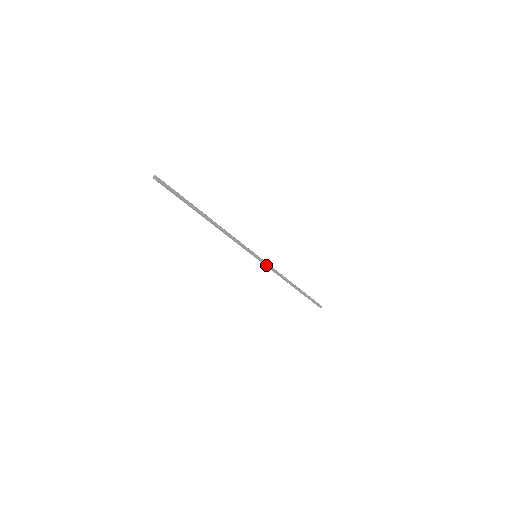
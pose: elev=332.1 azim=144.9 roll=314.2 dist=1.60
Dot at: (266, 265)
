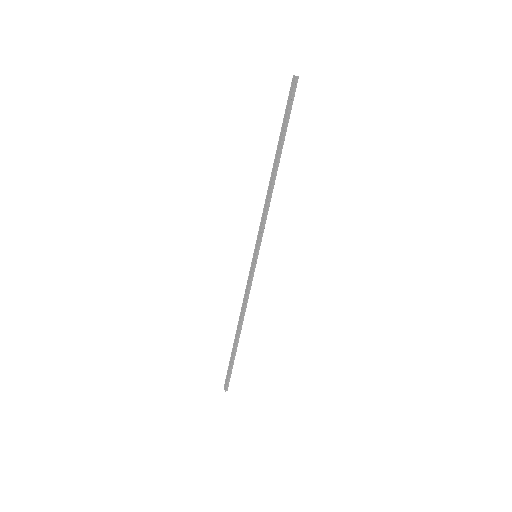
Dot at: (251, 276)
